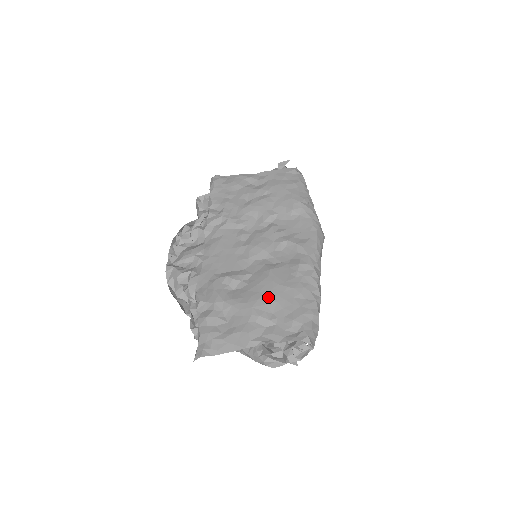
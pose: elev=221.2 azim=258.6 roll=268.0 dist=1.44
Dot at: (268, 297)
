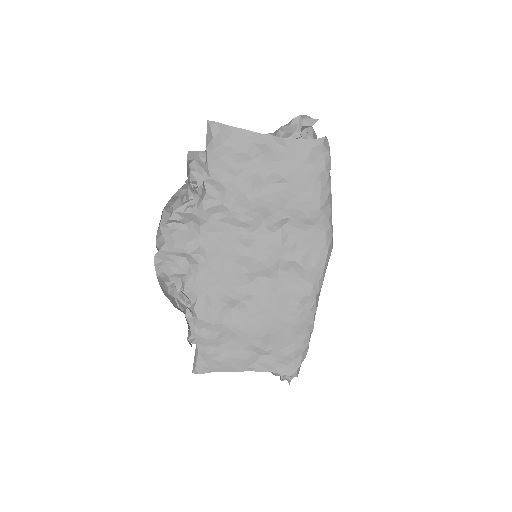
Dot at: (267, 330)
